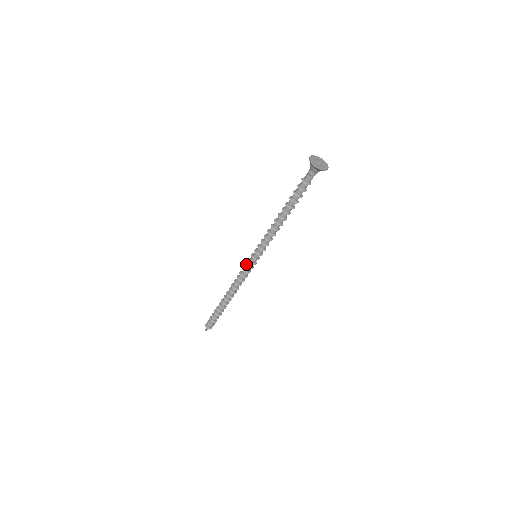
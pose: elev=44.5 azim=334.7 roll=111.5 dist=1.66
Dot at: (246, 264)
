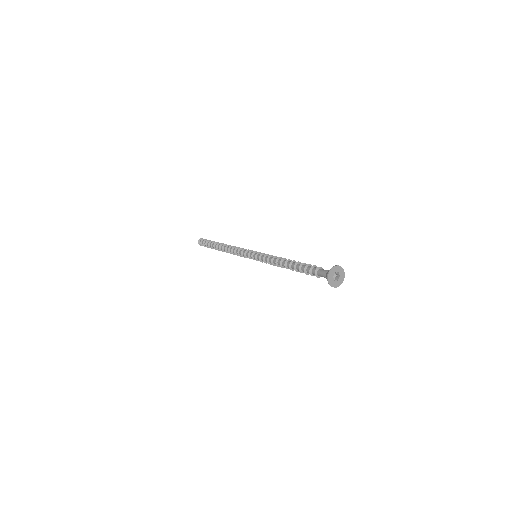
Dot at: (245, 256)
